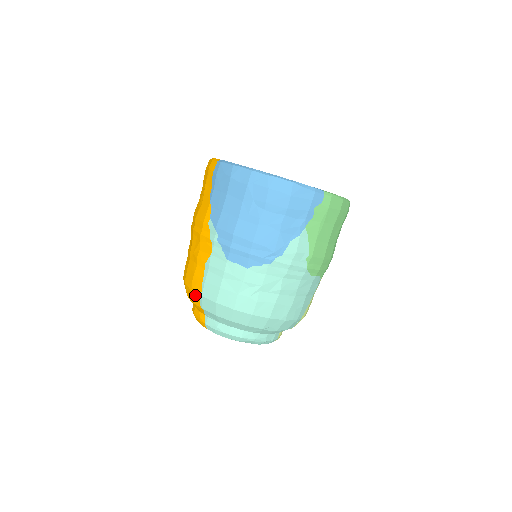
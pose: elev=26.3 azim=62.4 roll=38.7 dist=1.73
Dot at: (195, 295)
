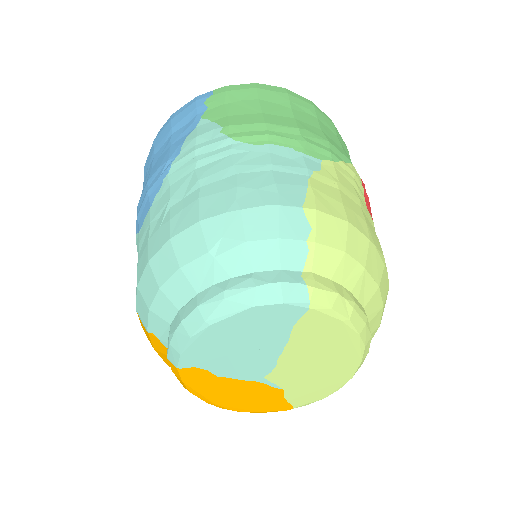
Dot at: (143, 328)
